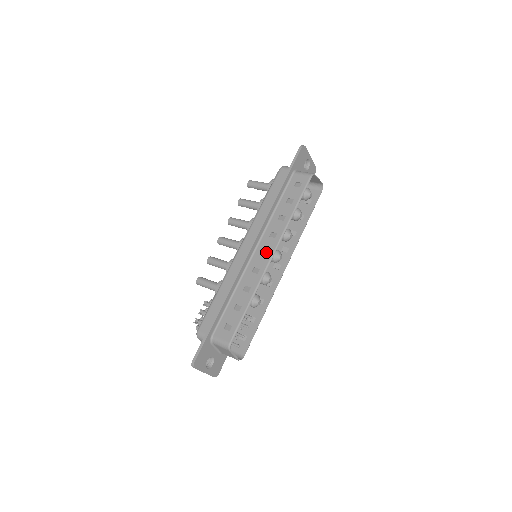
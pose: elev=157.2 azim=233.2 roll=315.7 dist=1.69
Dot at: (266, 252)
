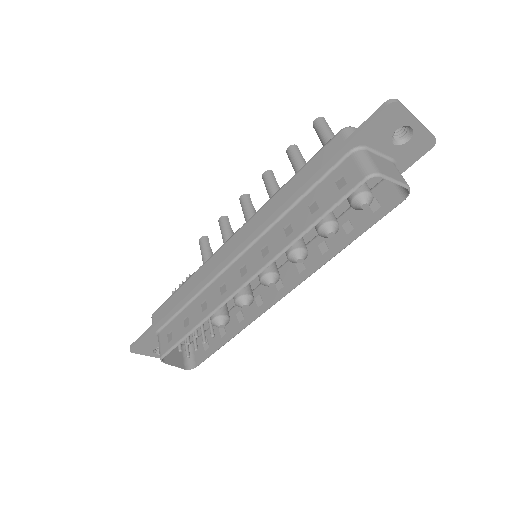
Dot at: (244, 271)
